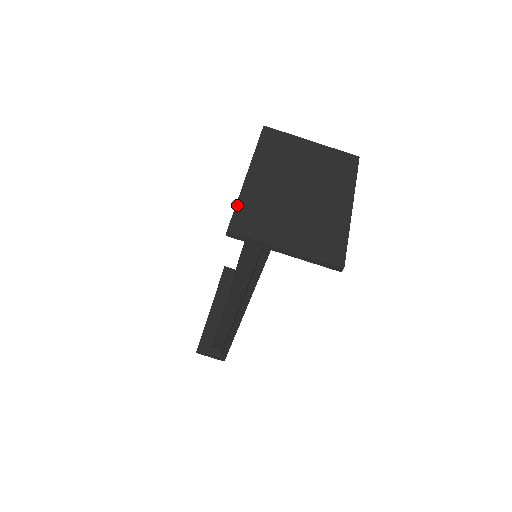
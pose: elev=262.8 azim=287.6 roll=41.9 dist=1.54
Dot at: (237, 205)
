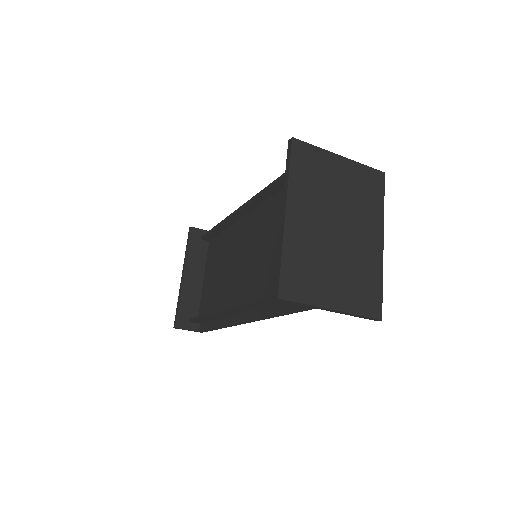
Dot at: (282, 261)
